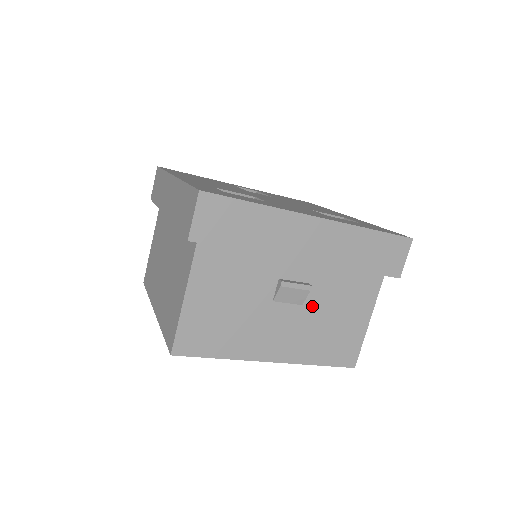
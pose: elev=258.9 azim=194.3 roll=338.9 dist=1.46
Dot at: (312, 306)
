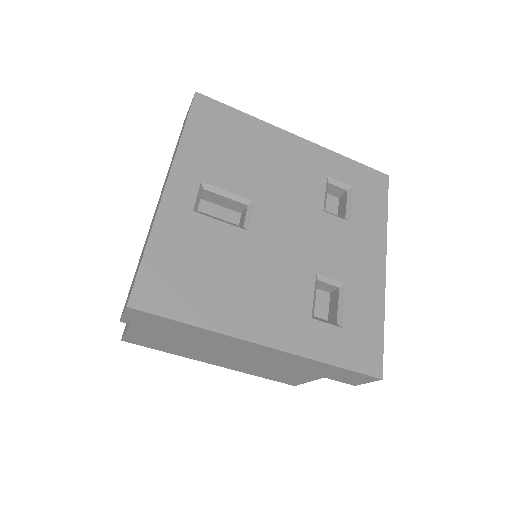
Dot at: occluded
